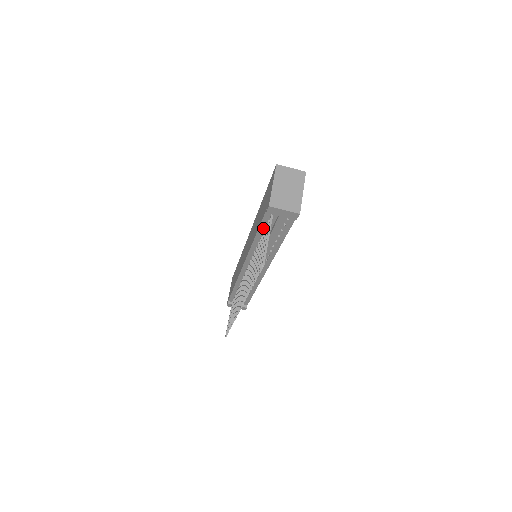
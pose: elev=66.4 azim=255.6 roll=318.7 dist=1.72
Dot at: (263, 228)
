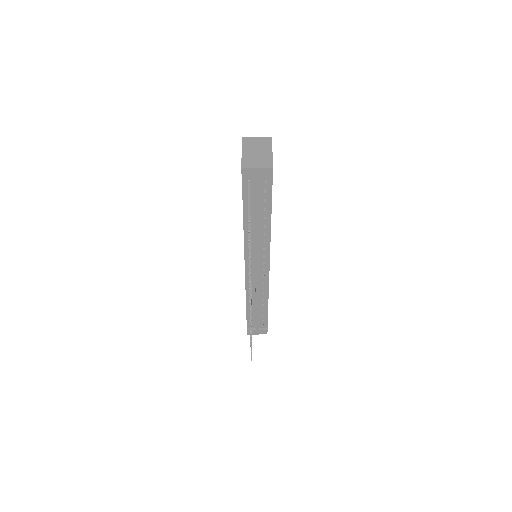
Dot at: (247, 204)
